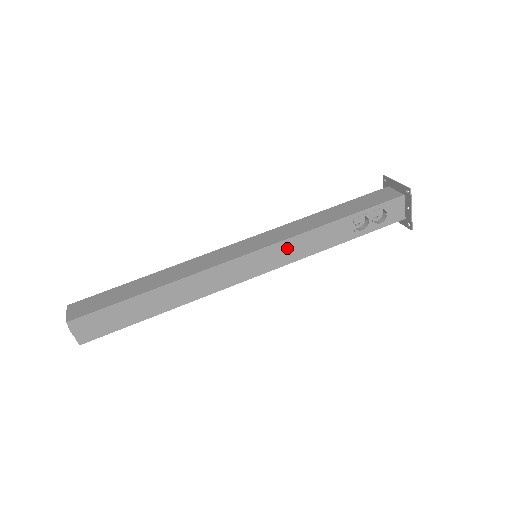
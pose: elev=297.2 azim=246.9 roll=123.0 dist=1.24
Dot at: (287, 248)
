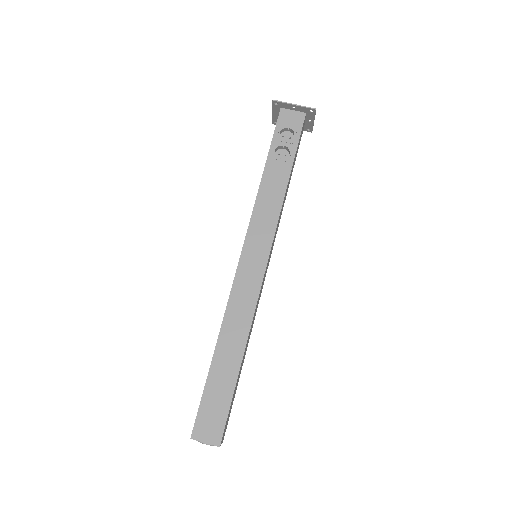
Dot at: (259, 225)
